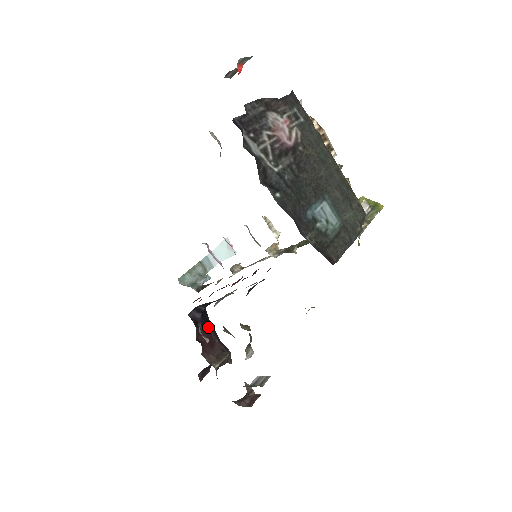
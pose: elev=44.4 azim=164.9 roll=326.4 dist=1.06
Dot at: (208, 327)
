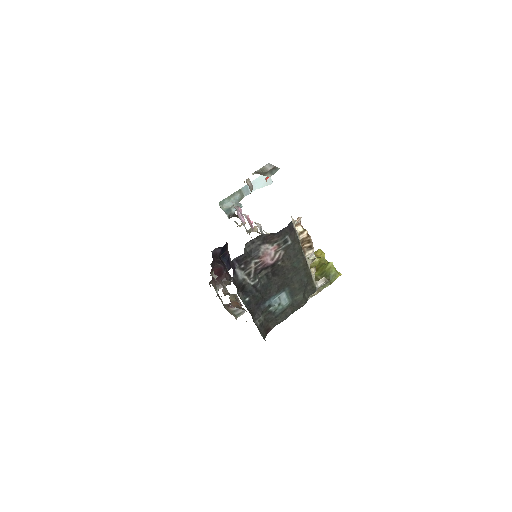
Dot at: (222, 262)
